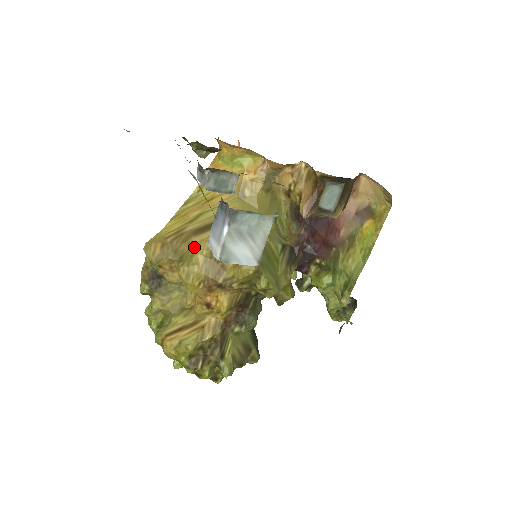
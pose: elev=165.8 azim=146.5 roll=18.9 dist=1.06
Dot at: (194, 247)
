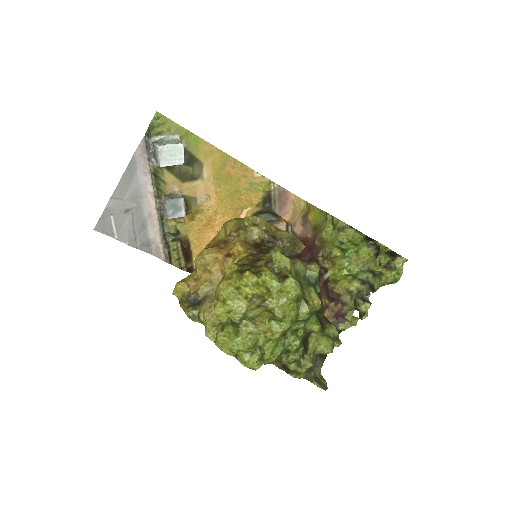
Dot at: occluded
